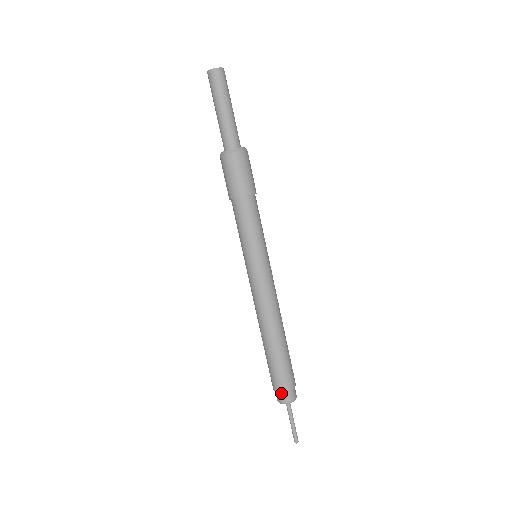
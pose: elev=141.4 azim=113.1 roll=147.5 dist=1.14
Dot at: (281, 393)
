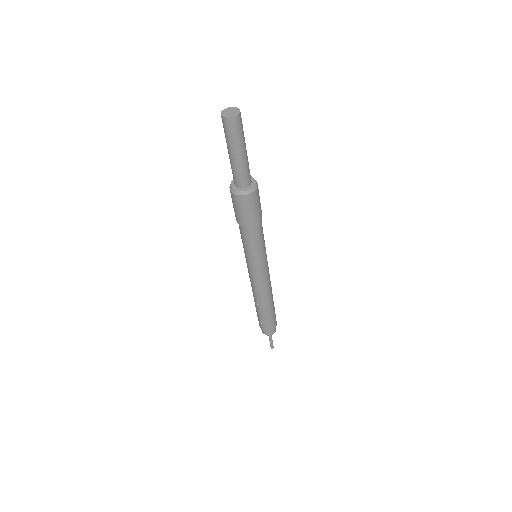
Dot at: (270, 331)
